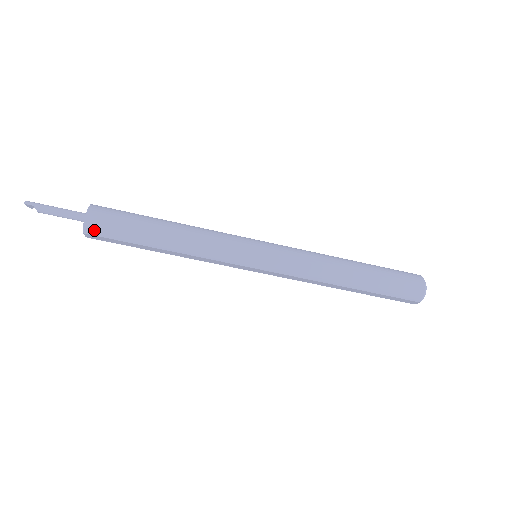
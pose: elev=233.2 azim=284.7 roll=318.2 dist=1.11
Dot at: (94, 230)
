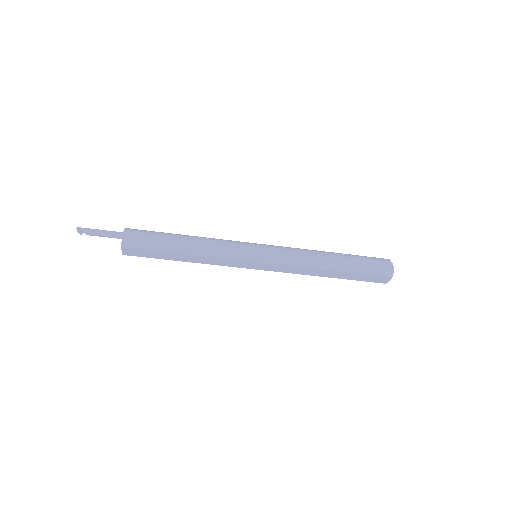
Dot at: (130, 243)
